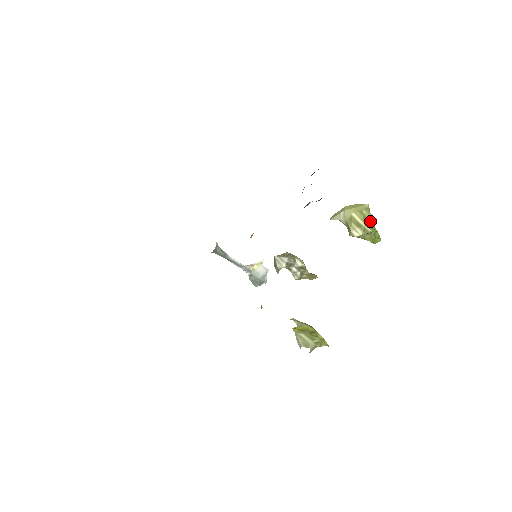
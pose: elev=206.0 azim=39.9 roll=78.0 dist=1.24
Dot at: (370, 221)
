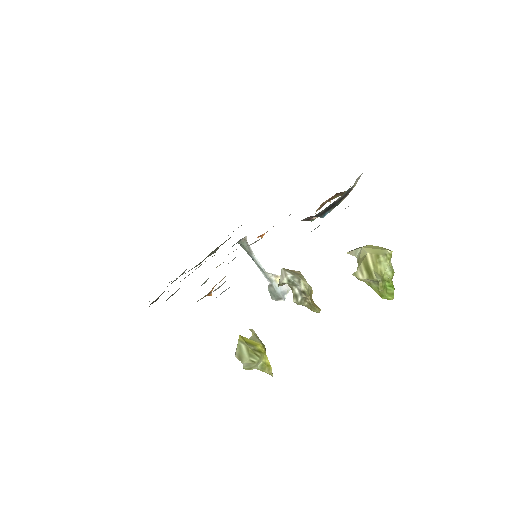
Dot at: (384, 270)
